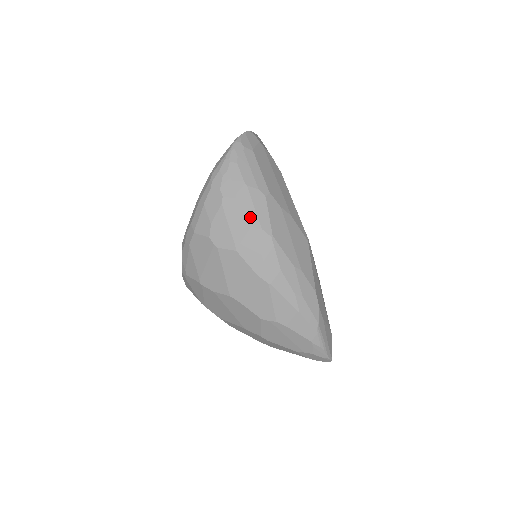
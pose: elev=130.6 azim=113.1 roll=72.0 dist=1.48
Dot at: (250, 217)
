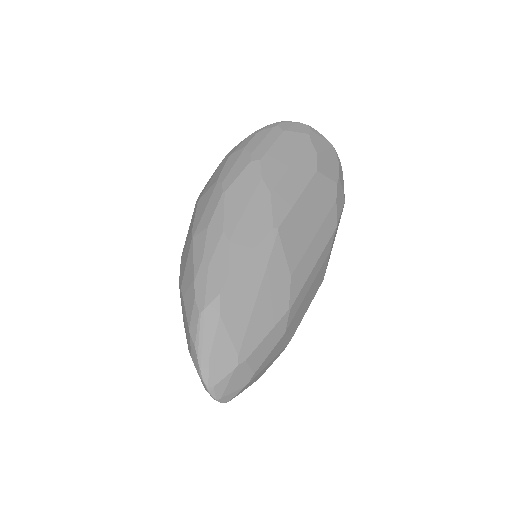
Dot at: (224, 172)
